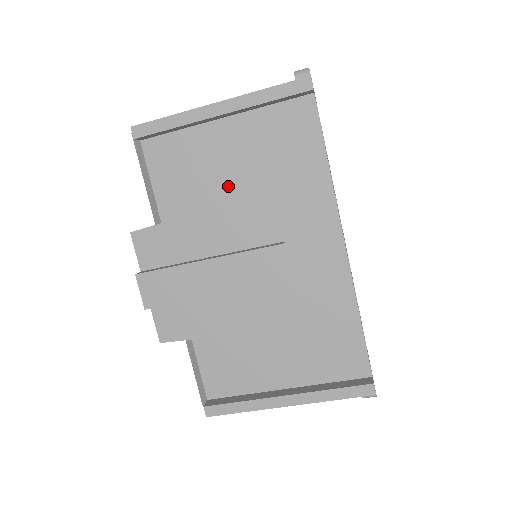
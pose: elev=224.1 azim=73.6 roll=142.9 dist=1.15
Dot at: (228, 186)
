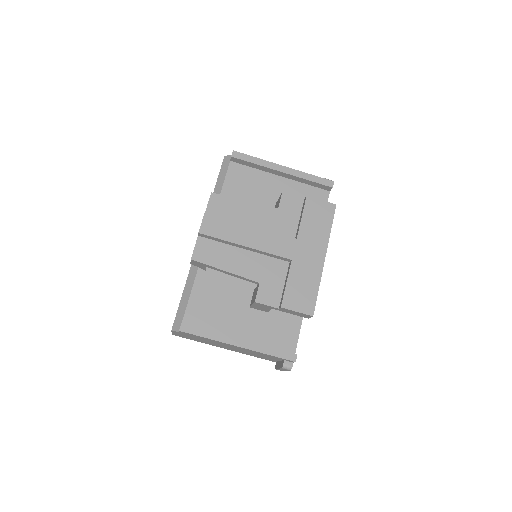
Dot at: occluded
